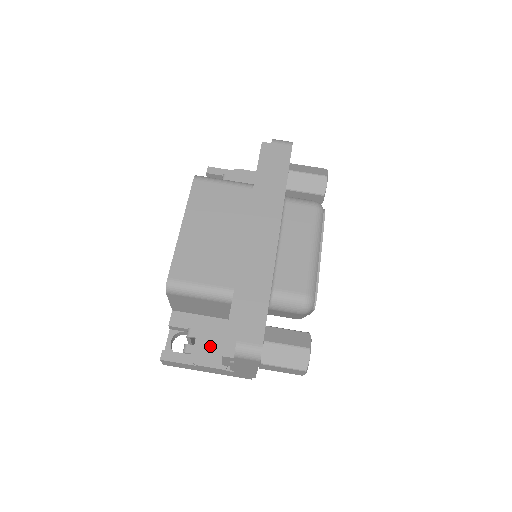
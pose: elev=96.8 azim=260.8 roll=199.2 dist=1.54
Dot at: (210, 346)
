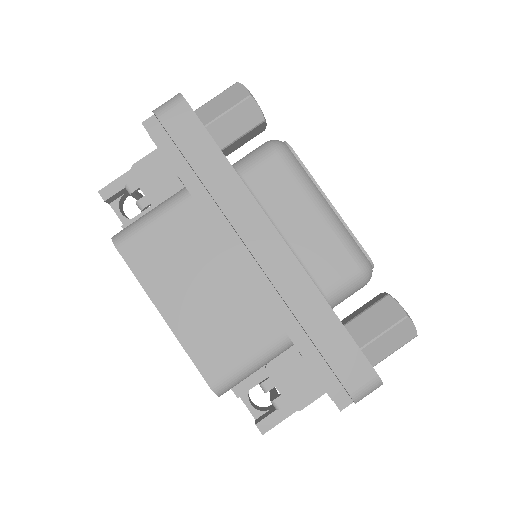
Dot at: (296, 382)
